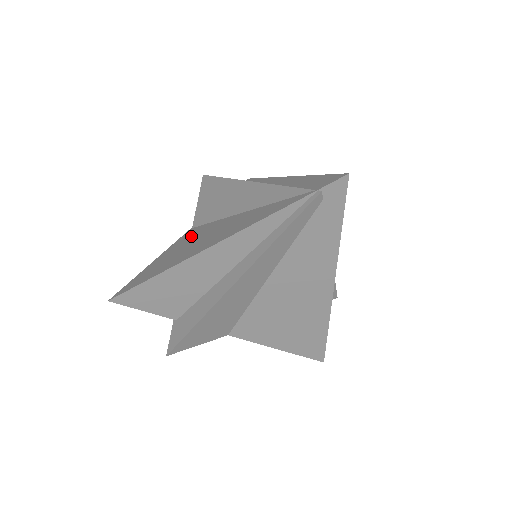
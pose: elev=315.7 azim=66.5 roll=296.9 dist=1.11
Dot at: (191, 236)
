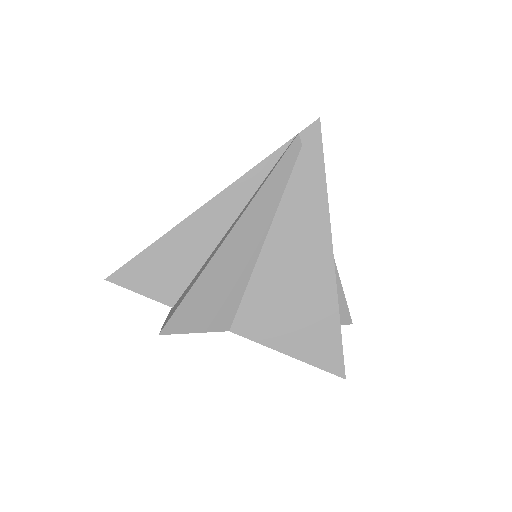
Dot at: occluded
